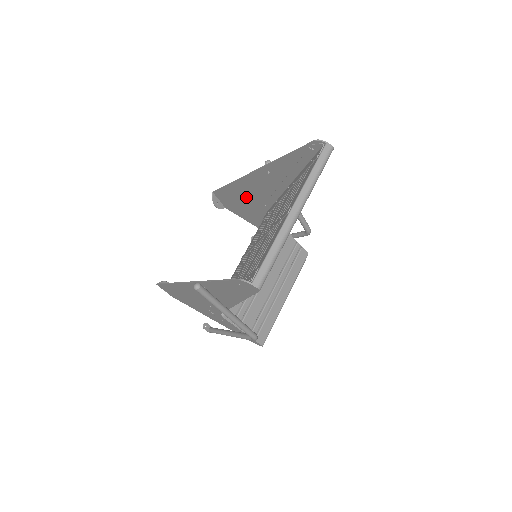
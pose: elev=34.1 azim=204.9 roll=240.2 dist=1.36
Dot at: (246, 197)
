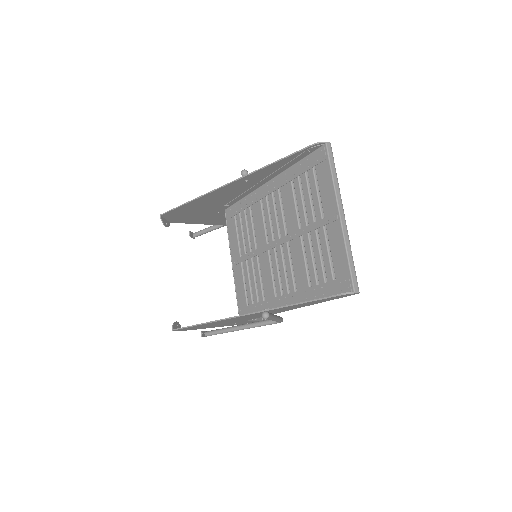
Dot at: (204, 206)
